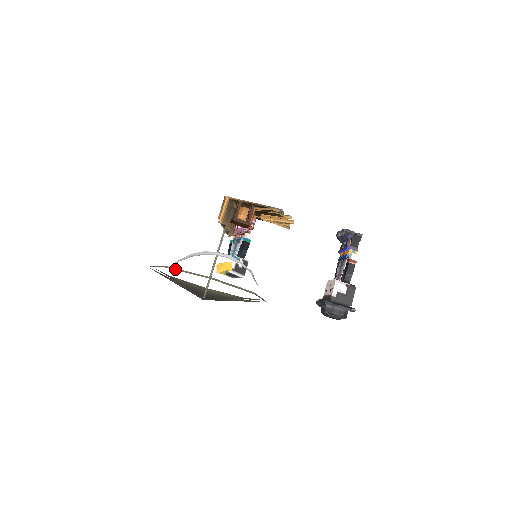
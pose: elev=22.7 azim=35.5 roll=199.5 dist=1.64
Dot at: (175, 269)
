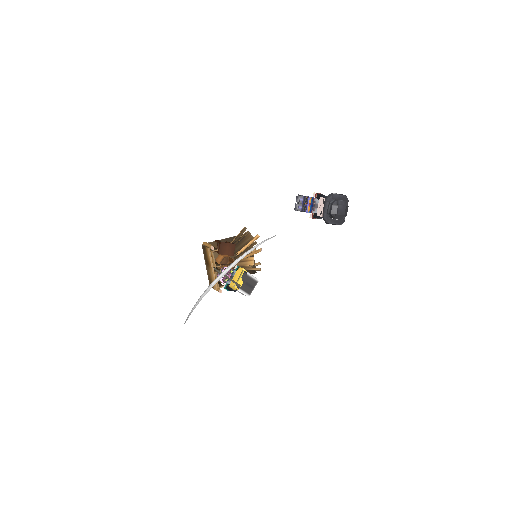
Dot at: occluded
